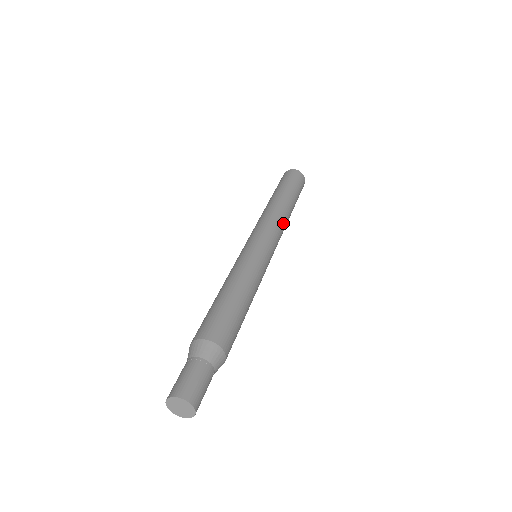
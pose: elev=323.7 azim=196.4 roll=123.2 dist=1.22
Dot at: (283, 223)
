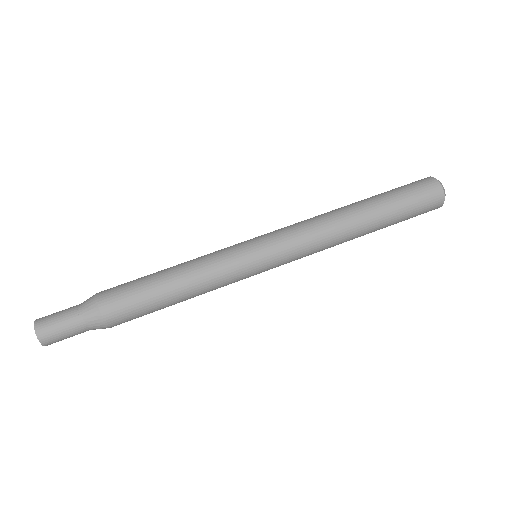
Dot at: (324, 249)
